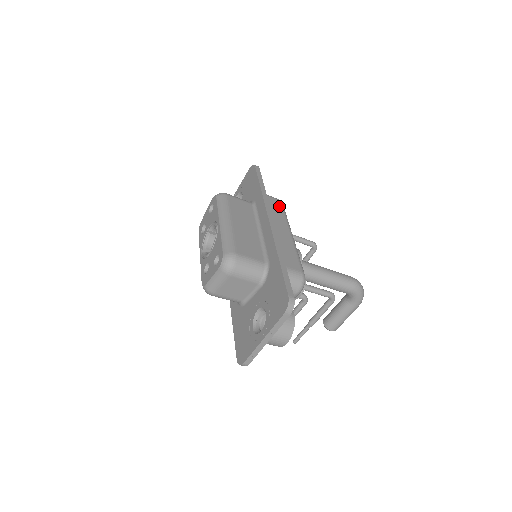
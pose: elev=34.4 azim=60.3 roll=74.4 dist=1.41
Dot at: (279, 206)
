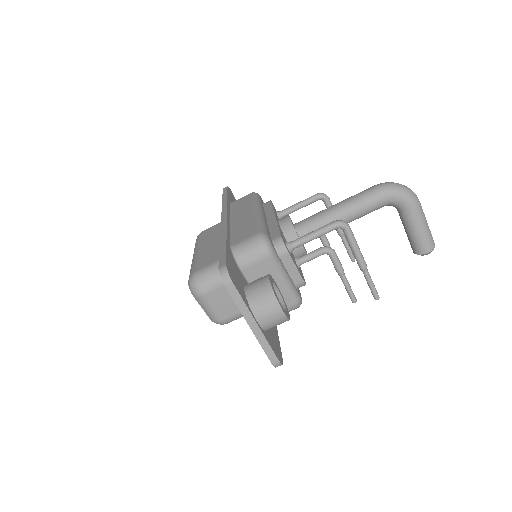
Dot at: (247, 198)
